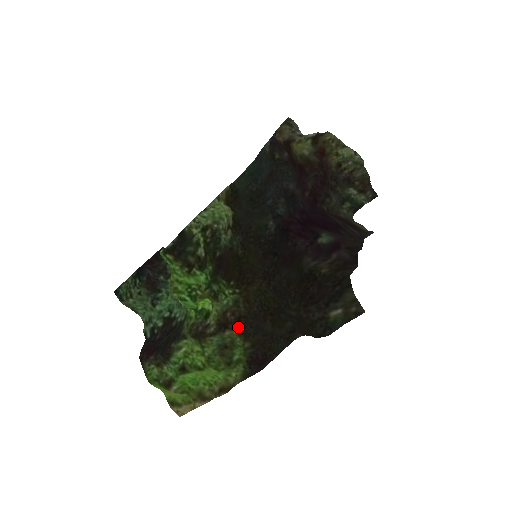
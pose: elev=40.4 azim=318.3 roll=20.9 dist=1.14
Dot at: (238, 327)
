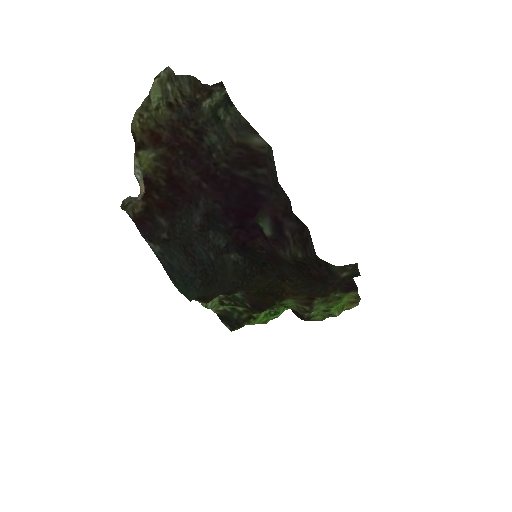
Dot at: (315, 299)
